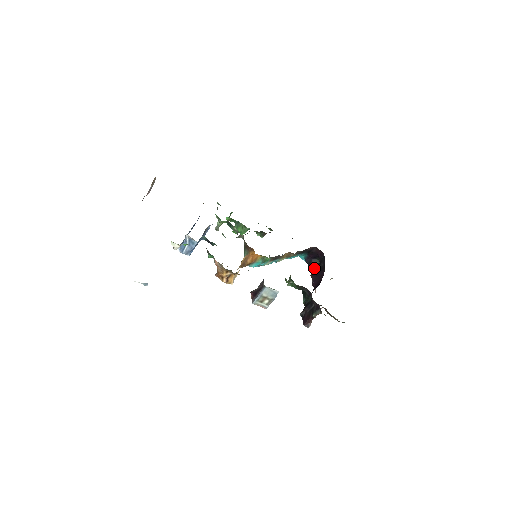
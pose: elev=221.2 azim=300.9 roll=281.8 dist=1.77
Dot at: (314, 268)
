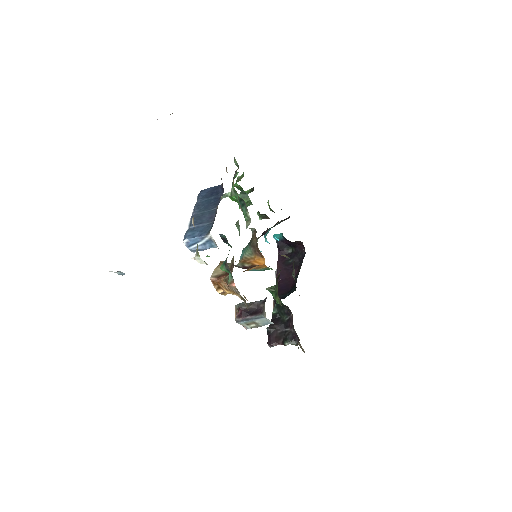
Dot at: occluded
